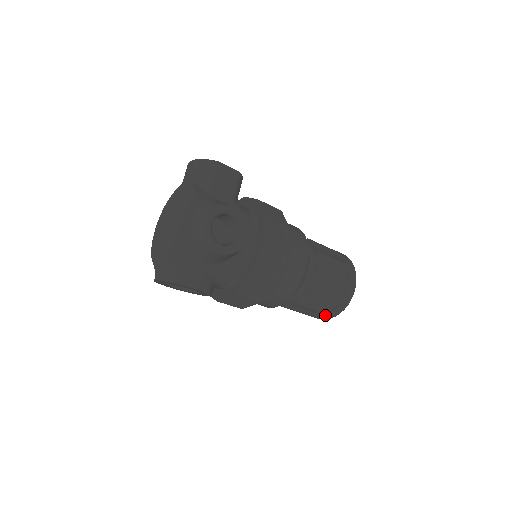
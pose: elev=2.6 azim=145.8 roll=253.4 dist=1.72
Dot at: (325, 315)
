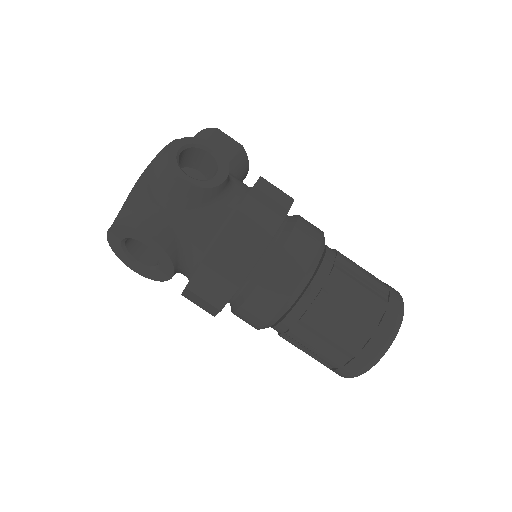
Dot at: (354, 358)
